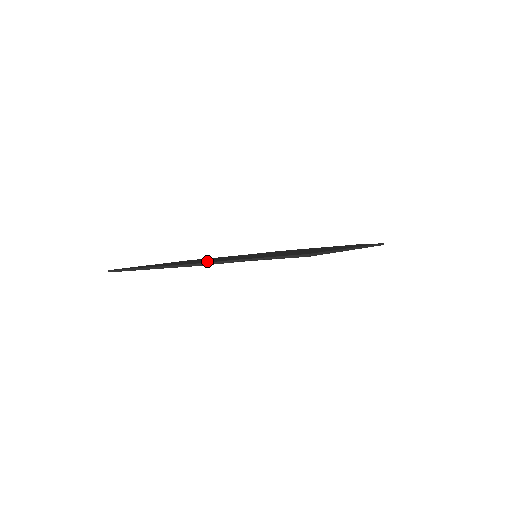
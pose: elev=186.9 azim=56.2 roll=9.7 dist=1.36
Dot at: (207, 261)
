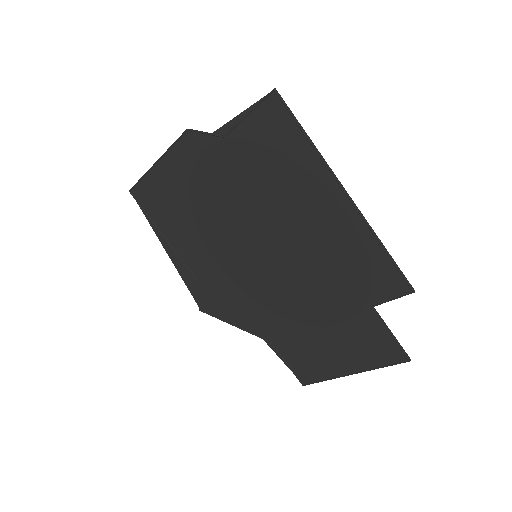
Dot at: (201, 168)
